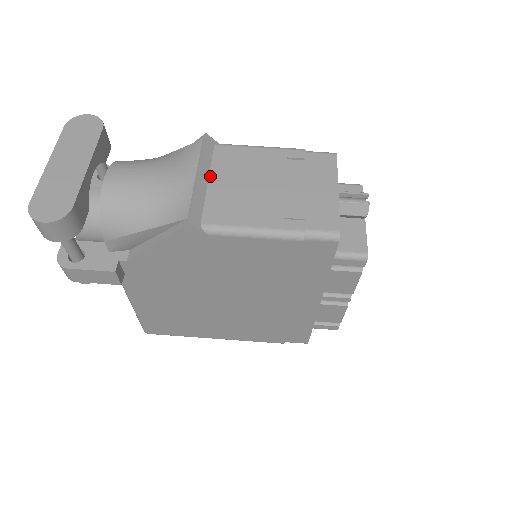
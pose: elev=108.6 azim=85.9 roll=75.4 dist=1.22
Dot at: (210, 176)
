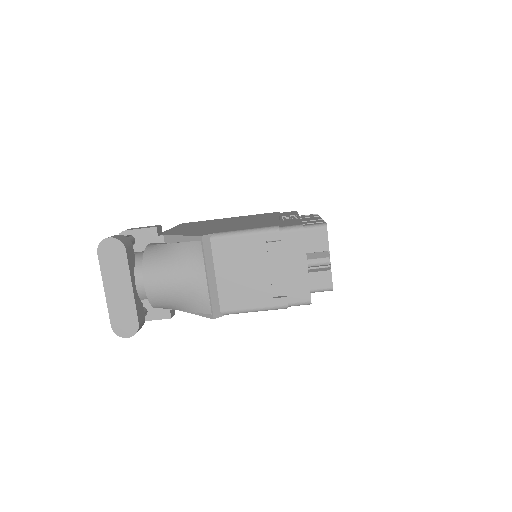
Dot at: (215, 271)
